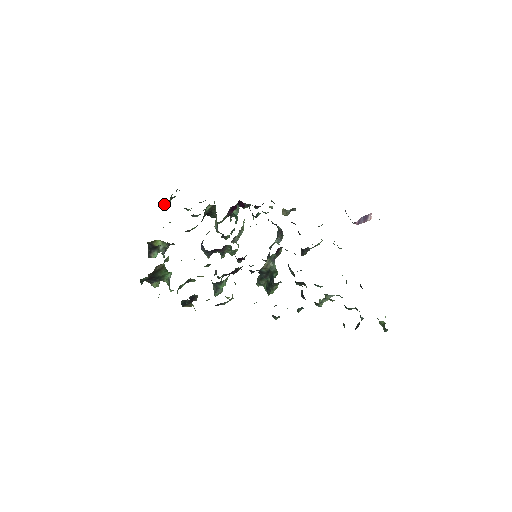
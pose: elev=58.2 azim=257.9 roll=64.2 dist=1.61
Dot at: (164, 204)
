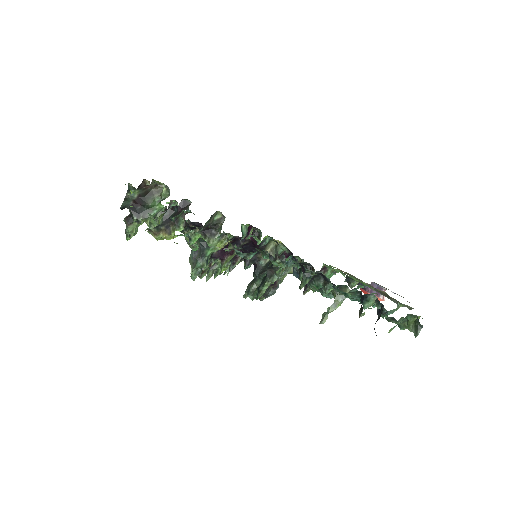
Dot at: occluded
